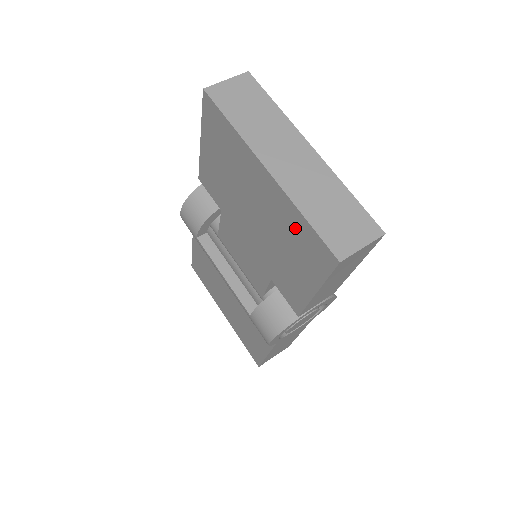
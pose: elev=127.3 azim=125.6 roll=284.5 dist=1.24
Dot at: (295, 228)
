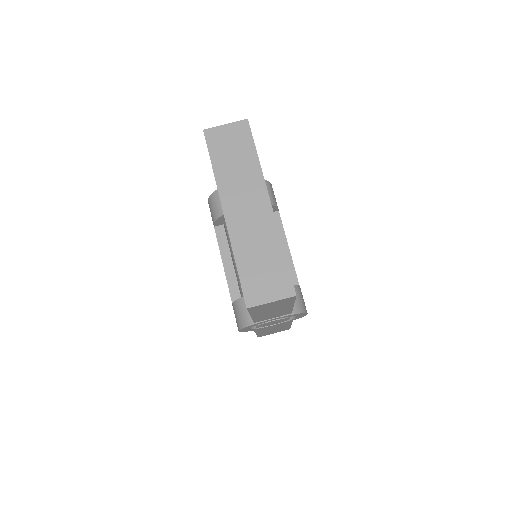
Dot at: occluded
